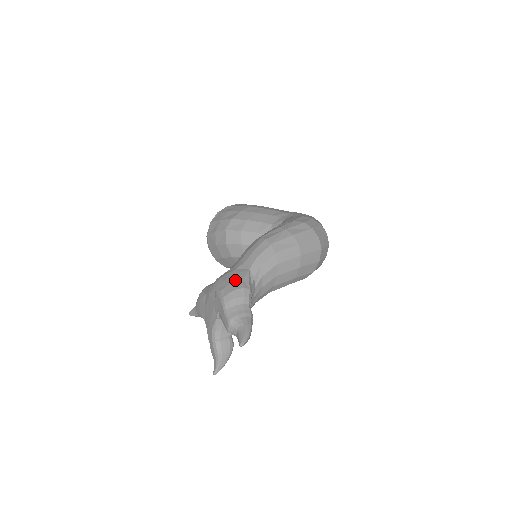
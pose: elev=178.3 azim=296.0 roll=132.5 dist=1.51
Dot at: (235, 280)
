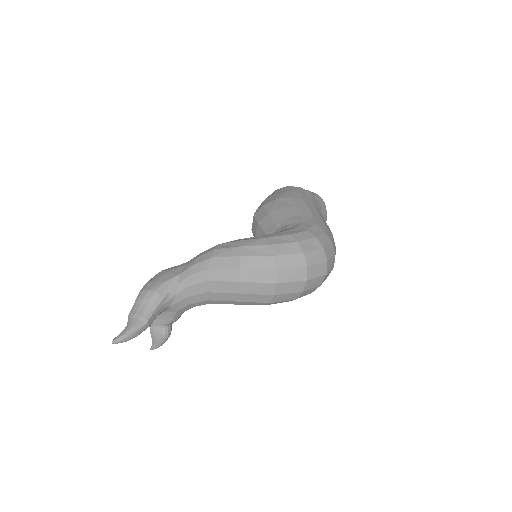
Dot at: (159, 280)
